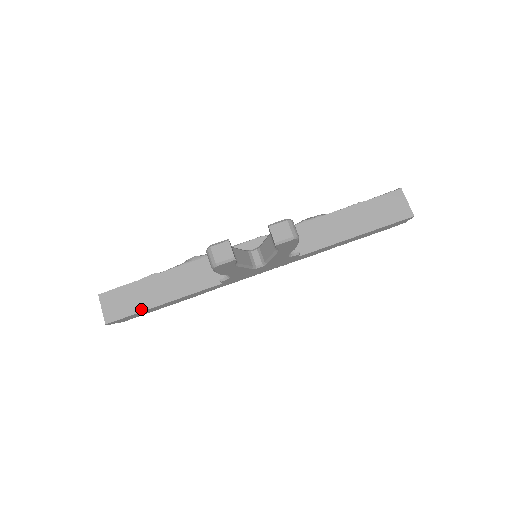
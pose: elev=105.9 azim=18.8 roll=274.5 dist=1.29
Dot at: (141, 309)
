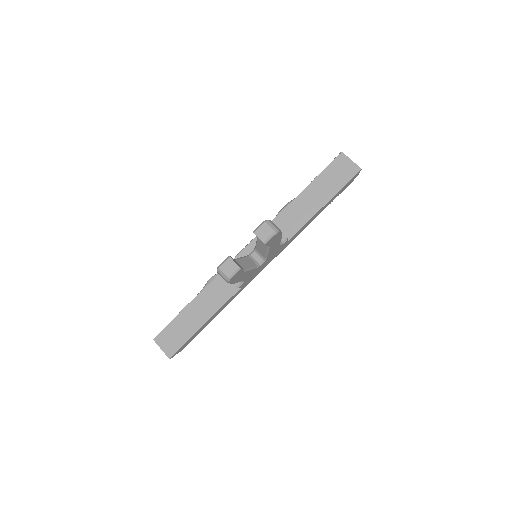
Dot at: (190, 335)
